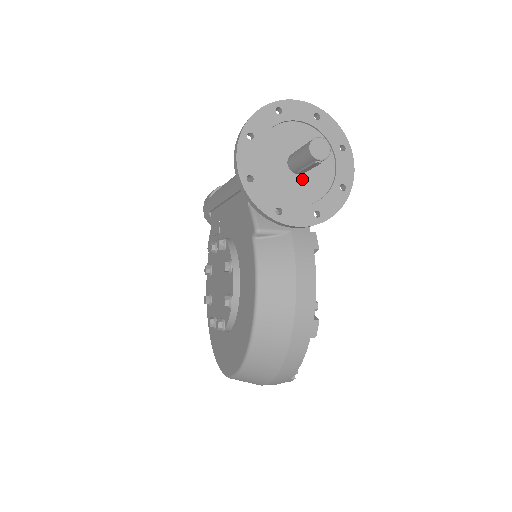
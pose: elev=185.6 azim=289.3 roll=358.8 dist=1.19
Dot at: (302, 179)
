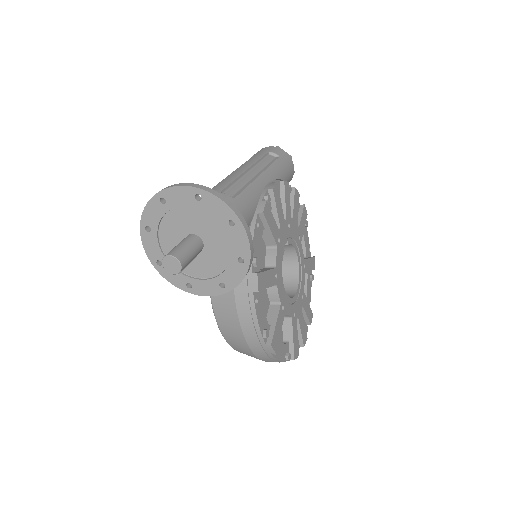
Dot at: (202, 256)
